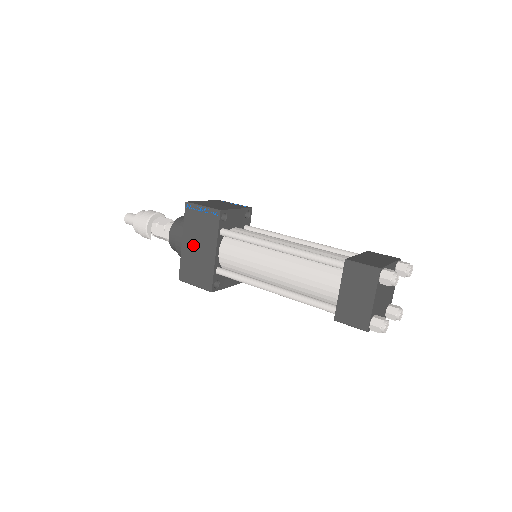
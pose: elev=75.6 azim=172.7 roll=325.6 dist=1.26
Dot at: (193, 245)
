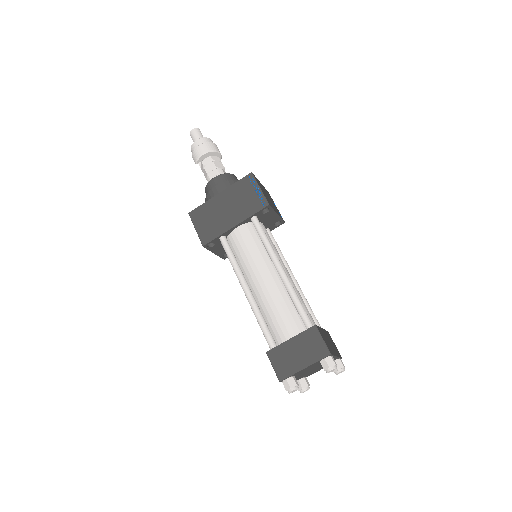
Dot at: (225, 204)
